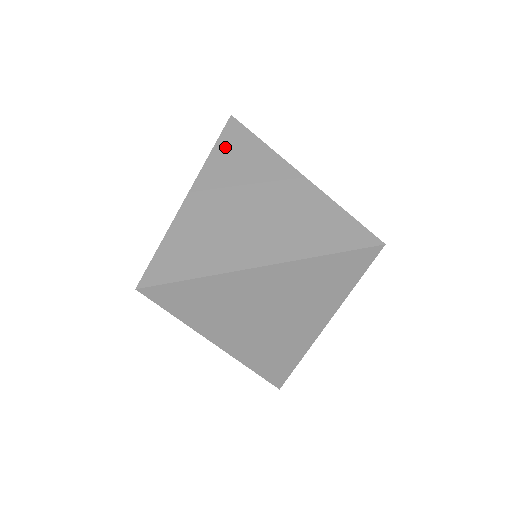
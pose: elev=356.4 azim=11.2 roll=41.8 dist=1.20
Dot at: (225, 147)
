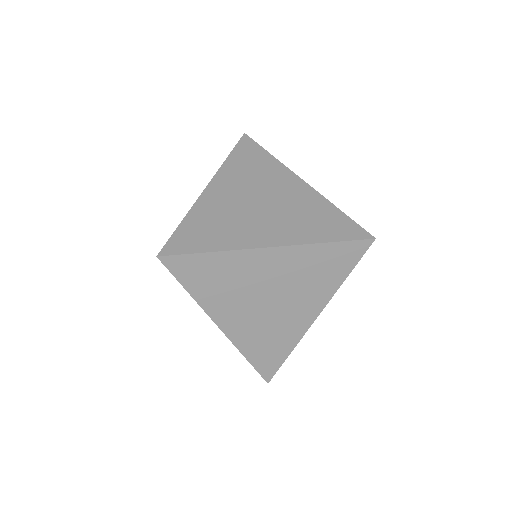
Dot at: (239, 156)
